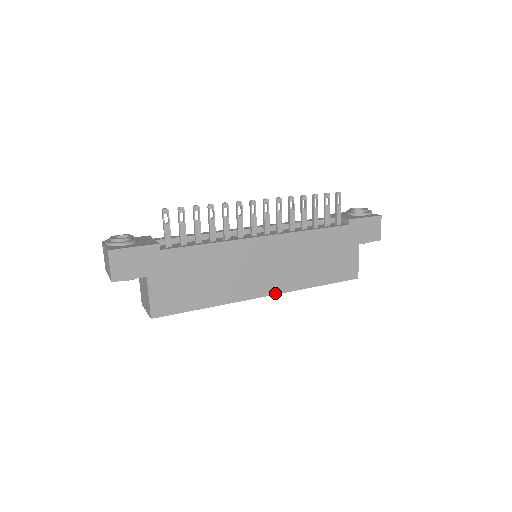
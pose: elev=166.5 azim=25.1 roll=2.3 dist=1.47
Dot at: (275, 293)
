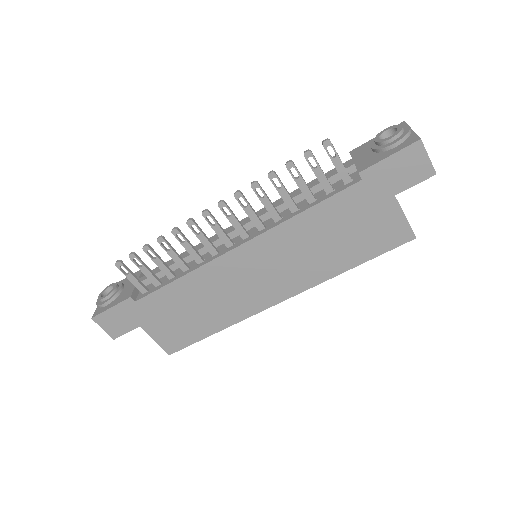
Dot at: (291, 295)
